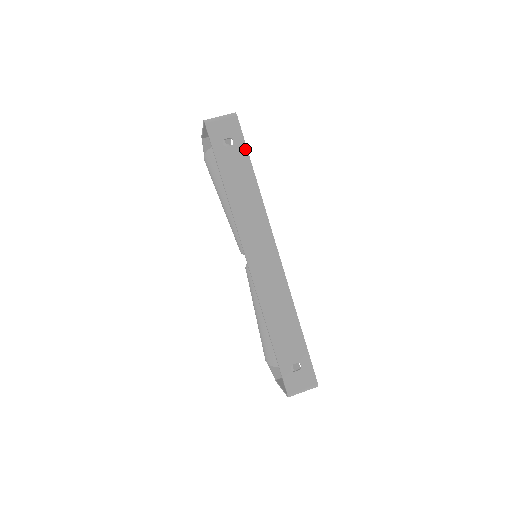
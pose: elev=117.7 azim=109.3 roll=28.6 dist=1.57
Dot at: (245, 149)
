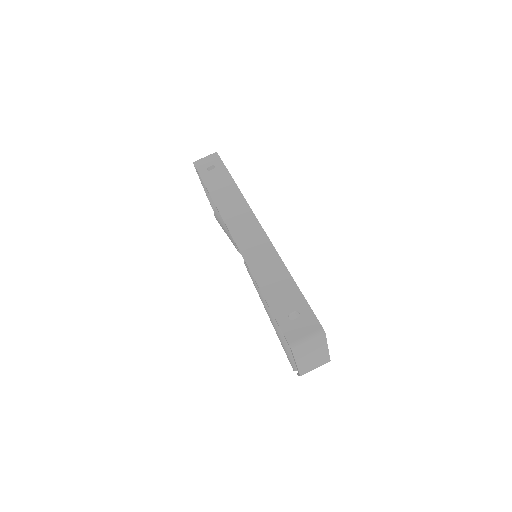
Dot at: (225, 168)
